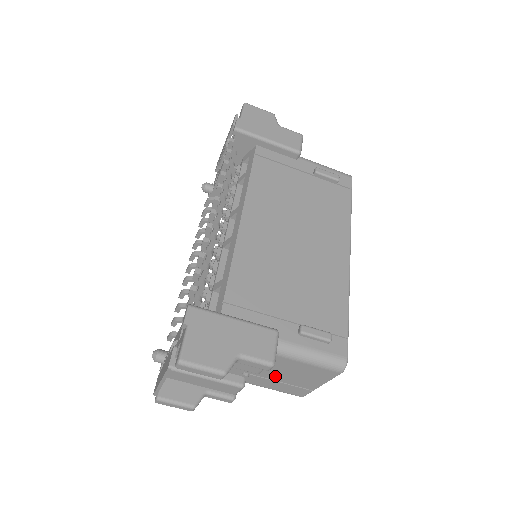
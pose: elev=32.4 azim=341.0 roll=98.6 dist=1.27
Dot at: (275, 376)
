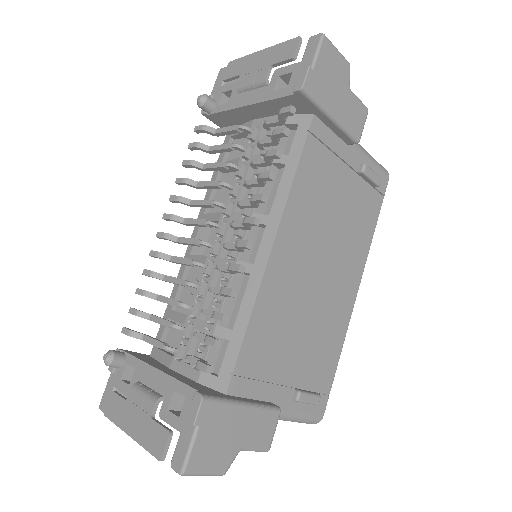
Dot at: occluded
